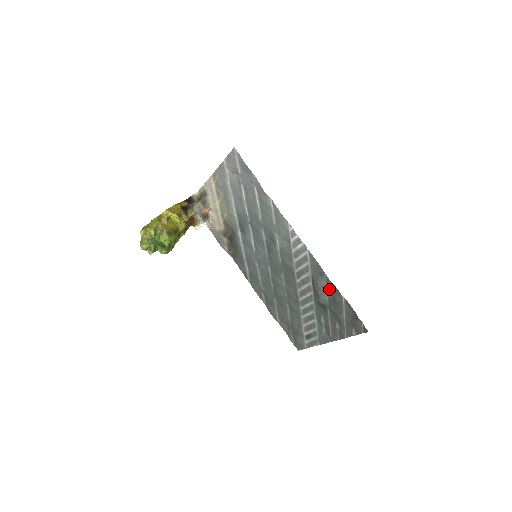
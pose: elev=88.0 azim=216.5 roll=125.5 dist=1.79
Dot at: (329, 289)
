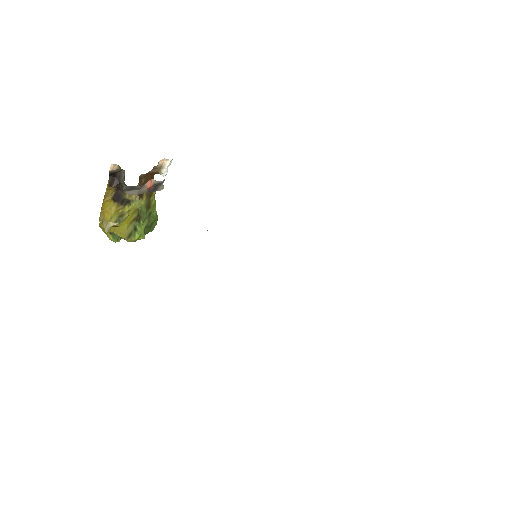
Dot at: occluded
